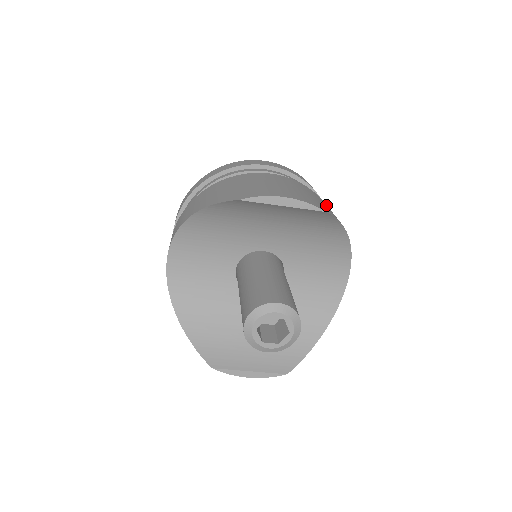
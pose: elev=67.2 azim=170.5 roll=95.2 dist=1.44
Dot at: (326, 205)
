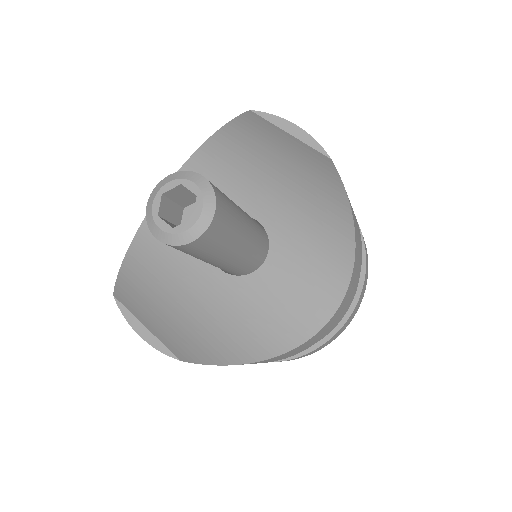
Dot at: occluded
